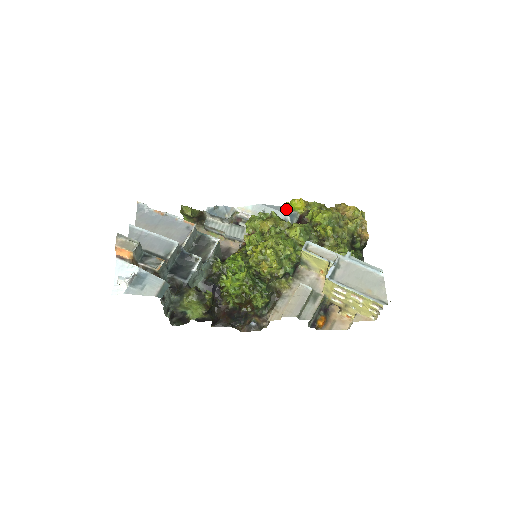
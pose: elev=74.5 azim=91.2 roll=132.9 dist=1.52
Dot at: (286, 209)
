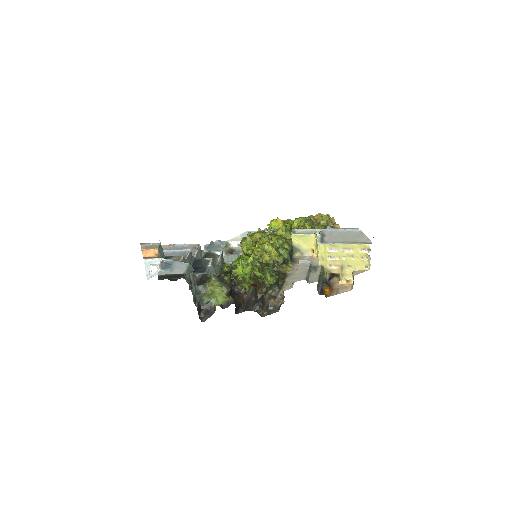
Dot at: occluded
